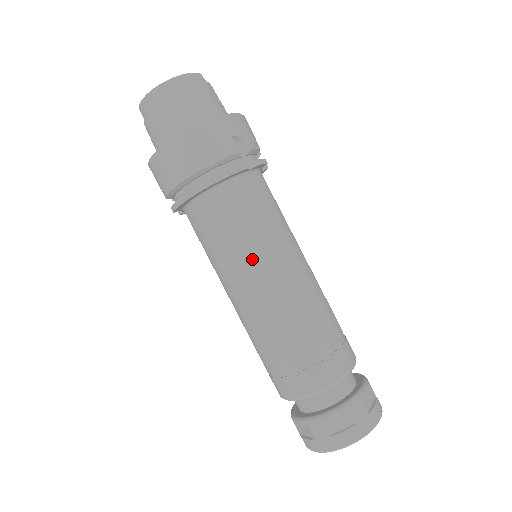
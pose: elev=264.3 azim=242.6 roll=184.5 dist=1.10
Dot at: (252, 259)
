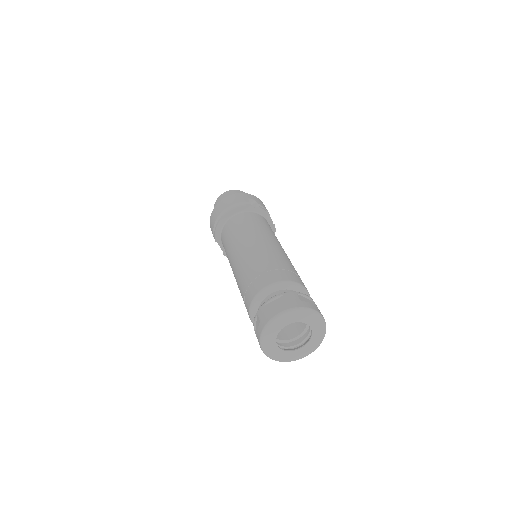
Dot at: (243, 237)
